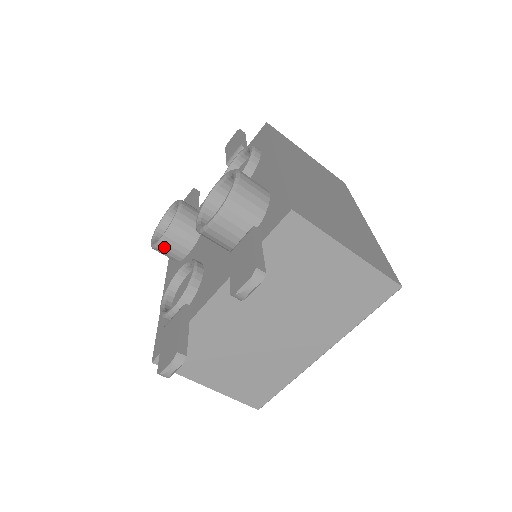
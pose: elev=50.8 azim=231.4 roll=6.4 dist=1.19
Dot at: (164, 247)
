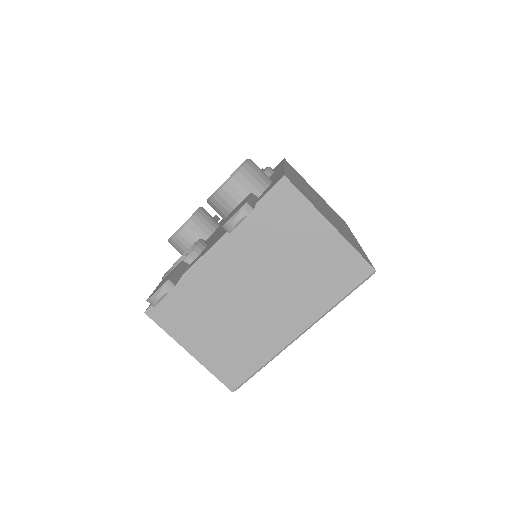
Dot at: (179, 239)
